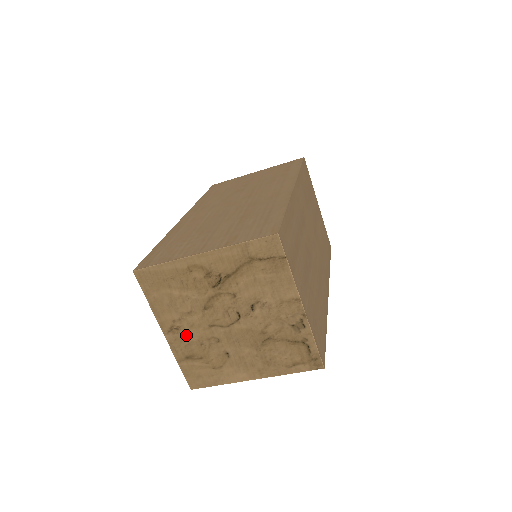
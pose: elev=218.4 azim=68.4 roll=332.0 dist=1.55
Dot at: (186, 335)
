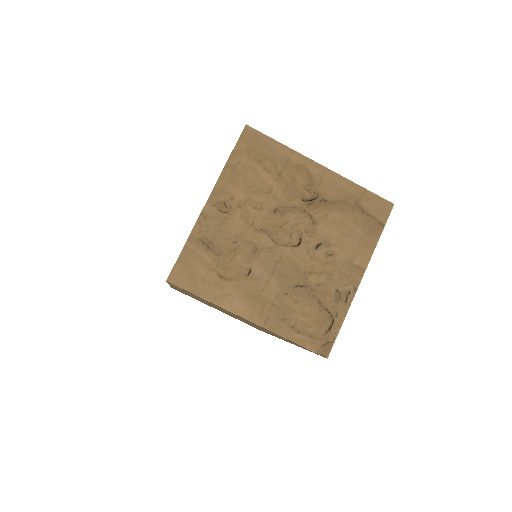
Dot at: (229, 220)
